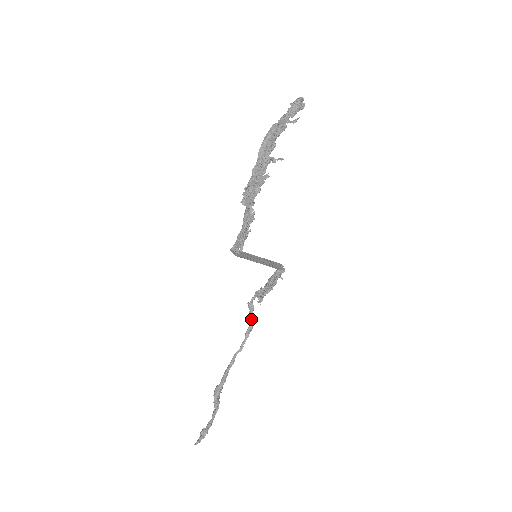
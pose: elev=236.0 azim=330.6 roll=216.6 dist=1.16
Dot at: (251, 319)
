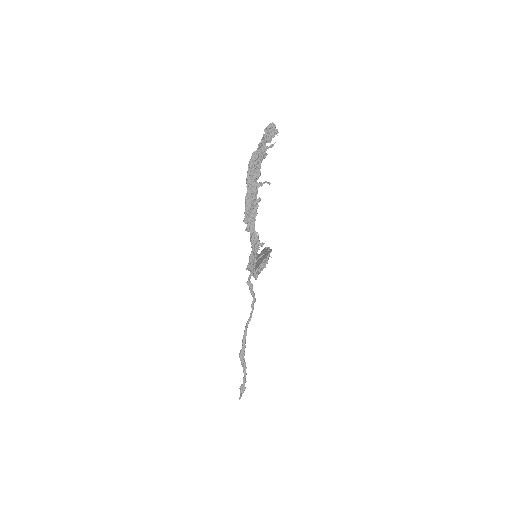
Dot at: (253, 294)
